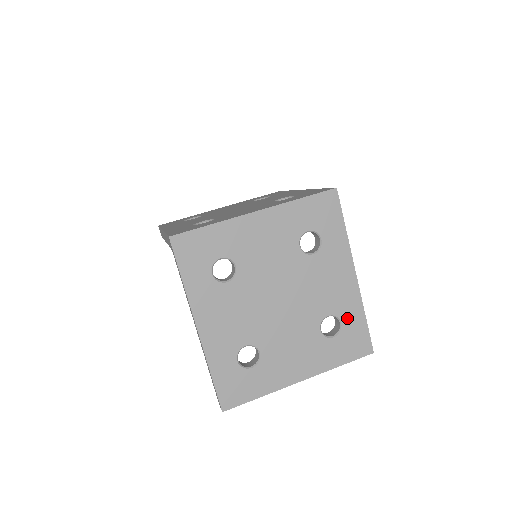
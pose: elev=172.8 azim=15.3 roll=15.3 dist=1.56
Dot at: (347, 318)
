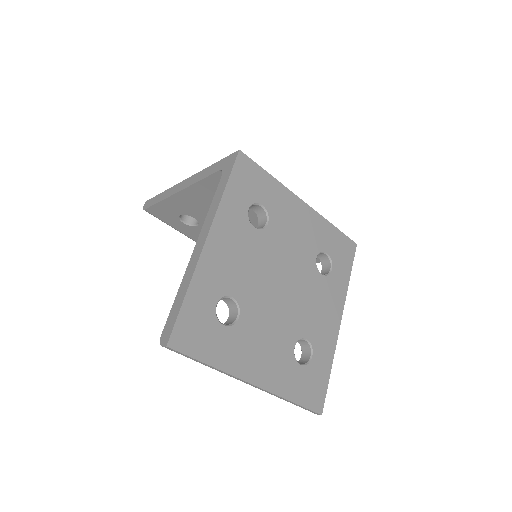
Dot at: (318, 356)
